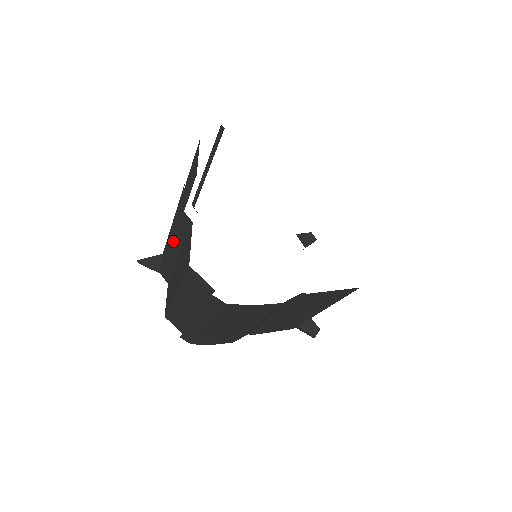
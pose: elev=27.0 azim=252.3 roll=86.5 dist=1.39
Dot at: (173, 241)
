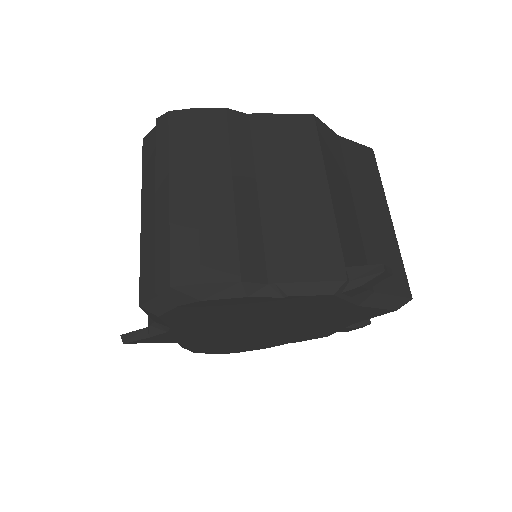
Dot at: occluded
